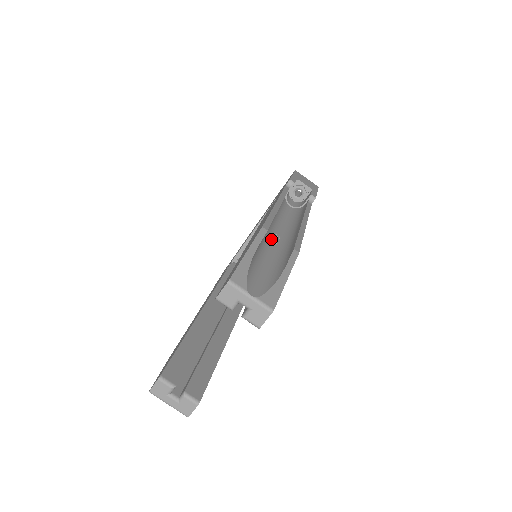
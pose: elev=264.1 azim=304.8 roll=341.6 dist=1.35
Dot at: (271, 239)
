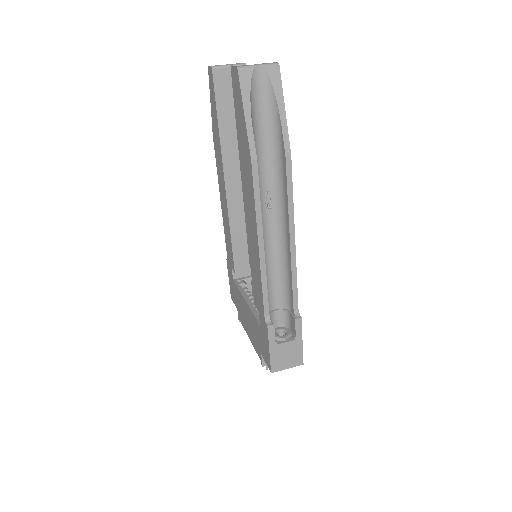
Dot at: occluded
